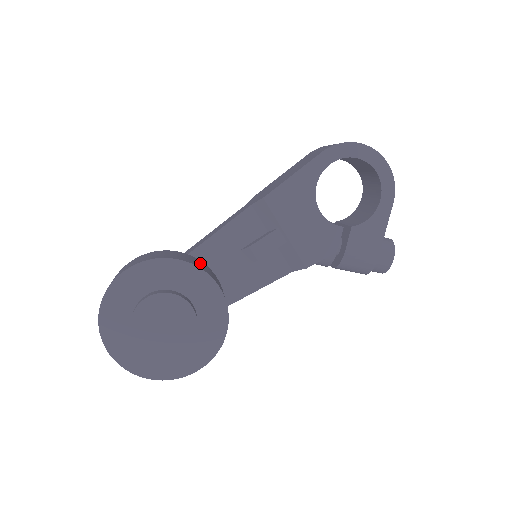
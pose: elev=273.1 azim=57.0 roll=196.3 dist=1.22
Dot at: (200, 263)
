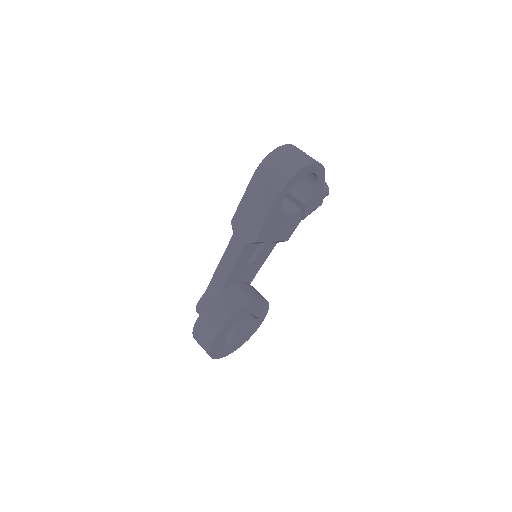
Dot at: (237, 293)
